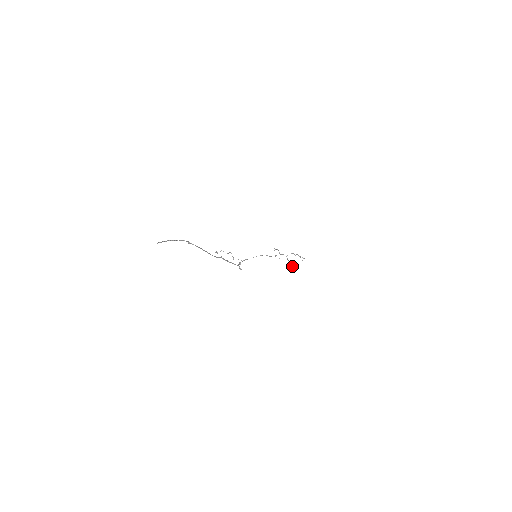
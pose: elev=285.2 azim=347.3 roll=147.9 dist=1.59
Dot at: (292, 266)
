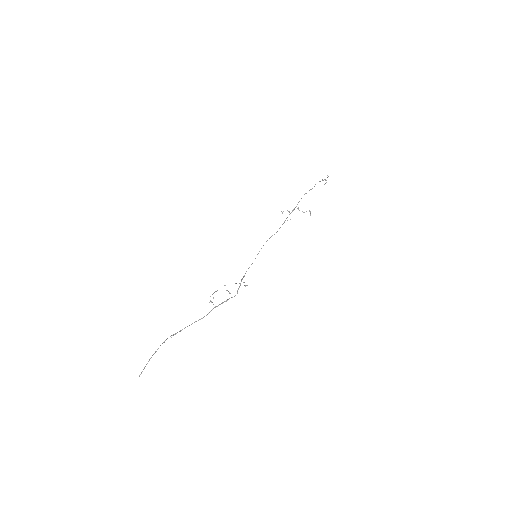
Dot at: (310, 213)
